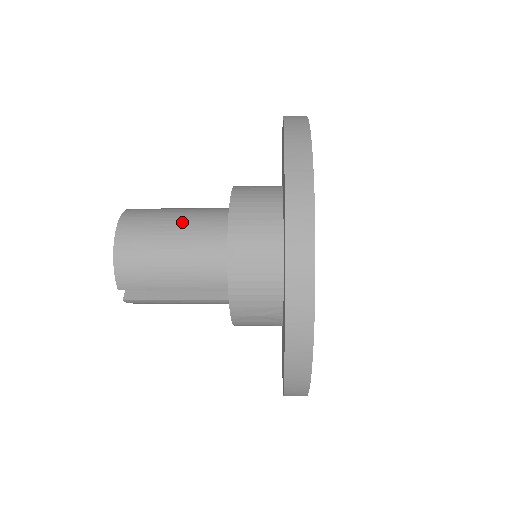
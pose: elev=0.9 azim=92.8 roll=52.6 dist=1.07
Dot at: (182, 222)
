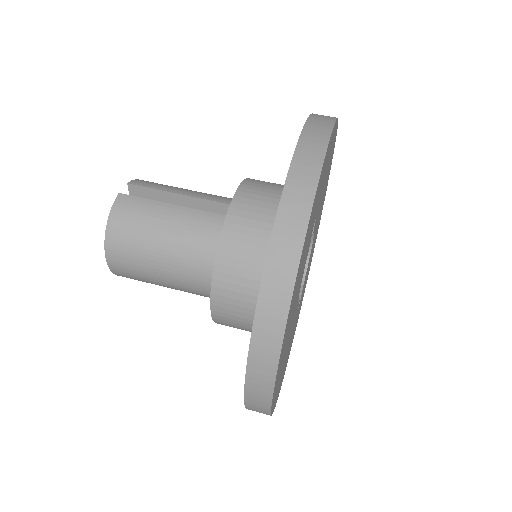
Dot at: (169, 274)
